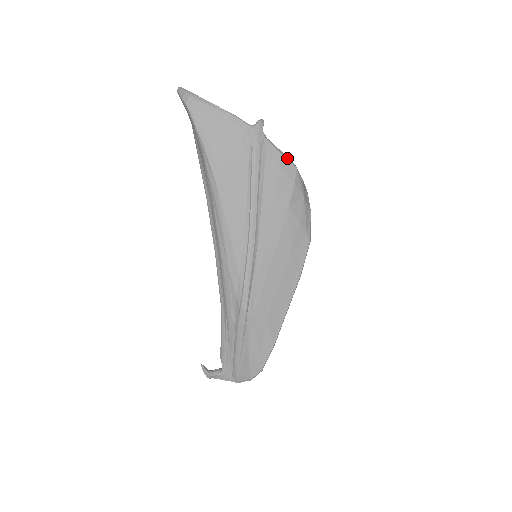
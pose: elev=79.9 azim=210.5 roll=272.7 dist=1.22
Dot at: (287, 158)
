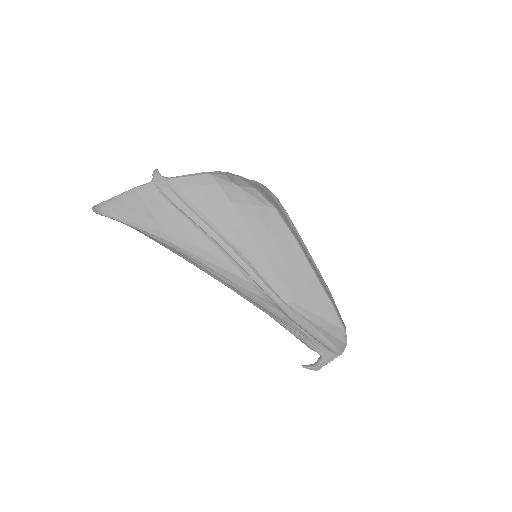
Dot at: (196, 175)
